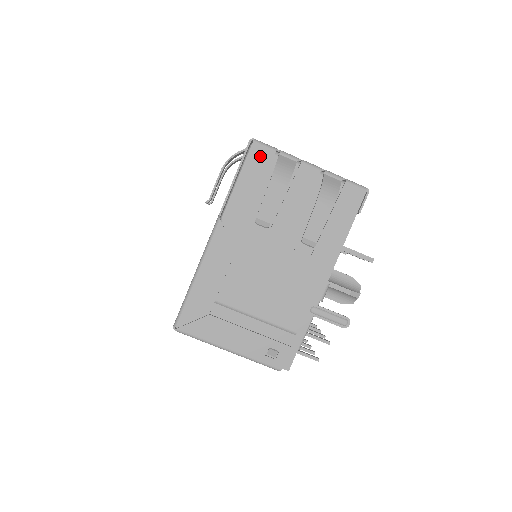
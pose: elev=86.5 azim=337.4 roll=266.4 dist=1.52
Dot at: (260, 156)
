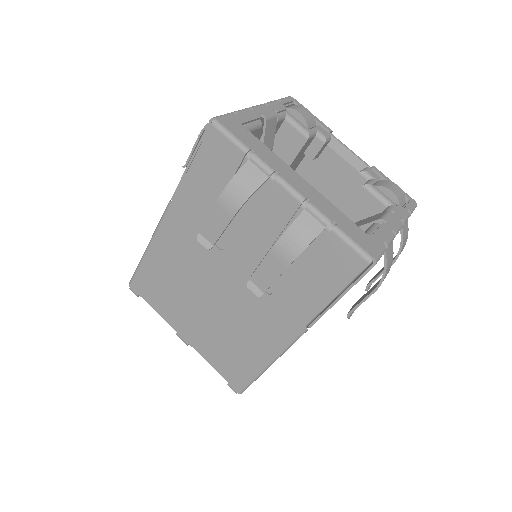
Dot at: occluded
